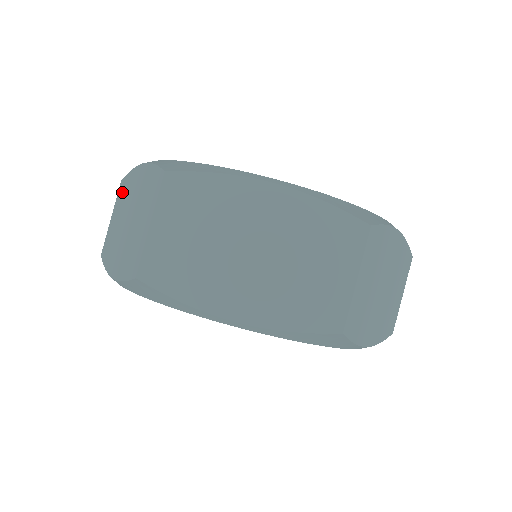
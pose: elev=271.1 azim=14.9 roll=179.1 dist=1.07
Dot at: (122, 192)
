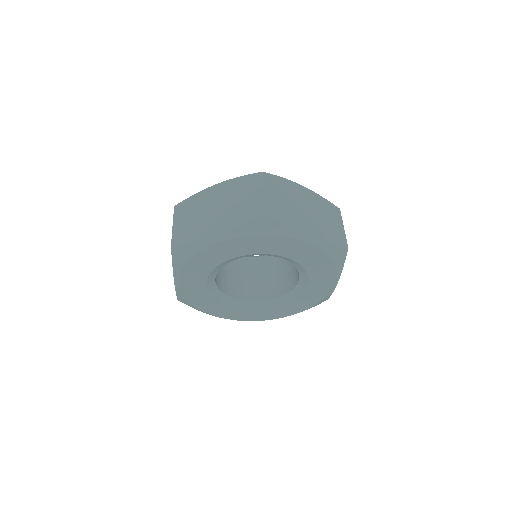
Dot at: occluded
